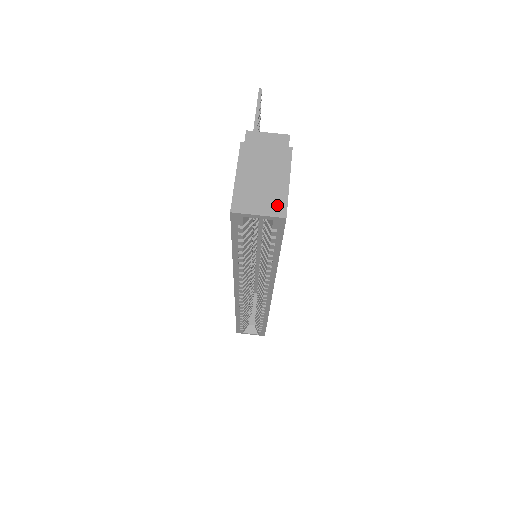
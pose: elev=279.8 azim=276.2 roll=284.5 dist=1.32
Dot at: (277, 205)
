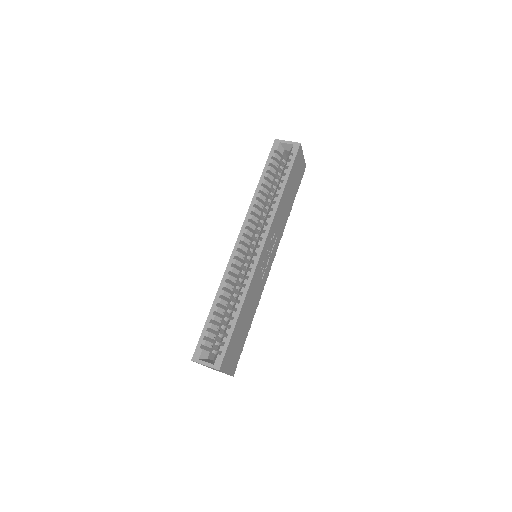
Dot at: occluded
